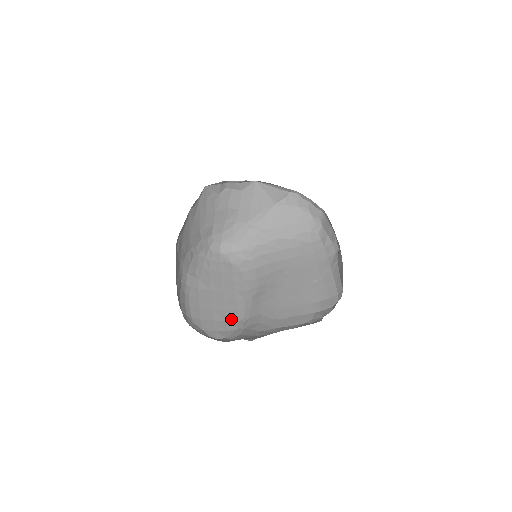
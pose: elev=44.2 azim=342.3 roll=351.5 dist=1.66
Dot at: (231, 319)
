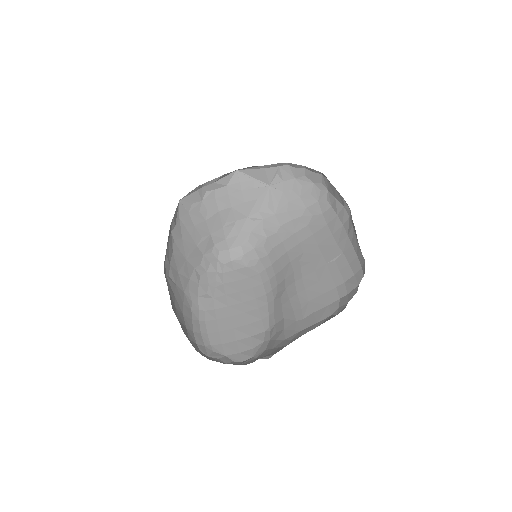
Dot at: (256, 332)
